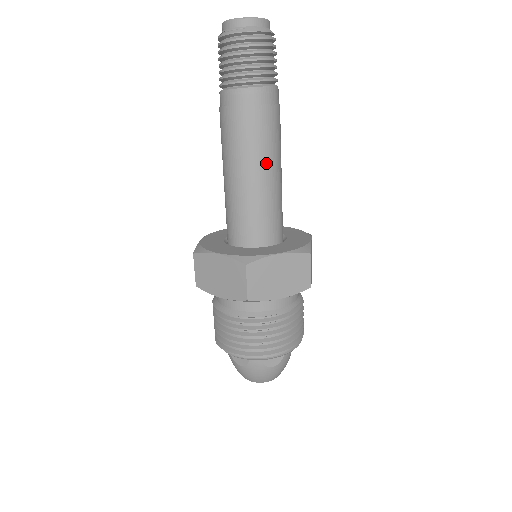
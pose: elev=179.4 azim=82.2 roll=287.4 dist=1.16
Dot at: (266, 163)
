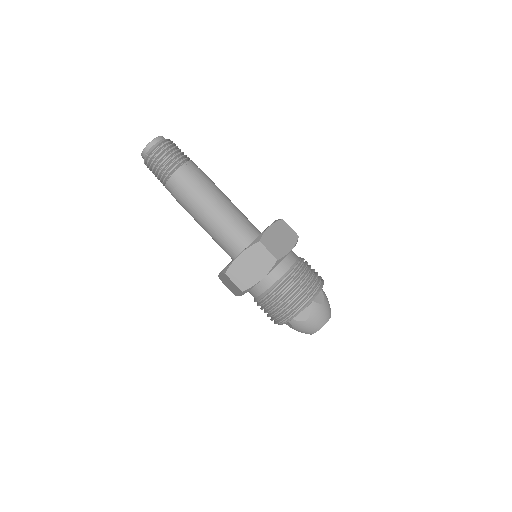
Dot at: (206, 208)
